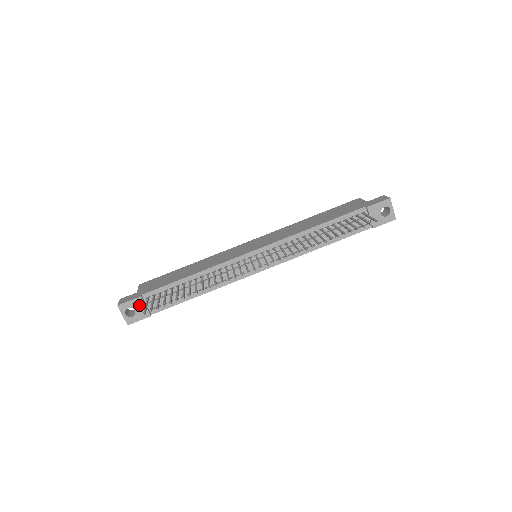
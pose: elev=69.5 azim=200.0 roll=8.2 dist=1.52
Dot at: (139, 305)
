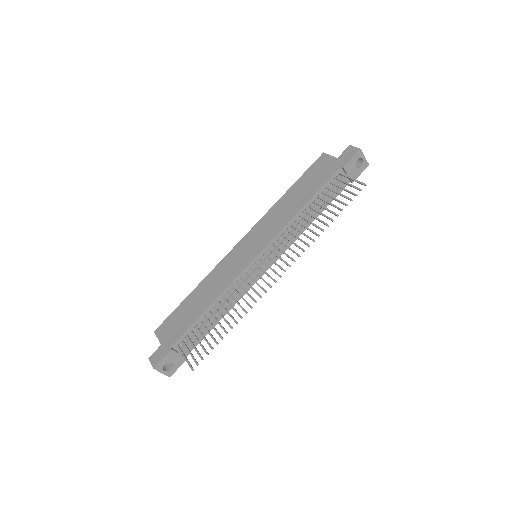
Dot at: (173, 357)
